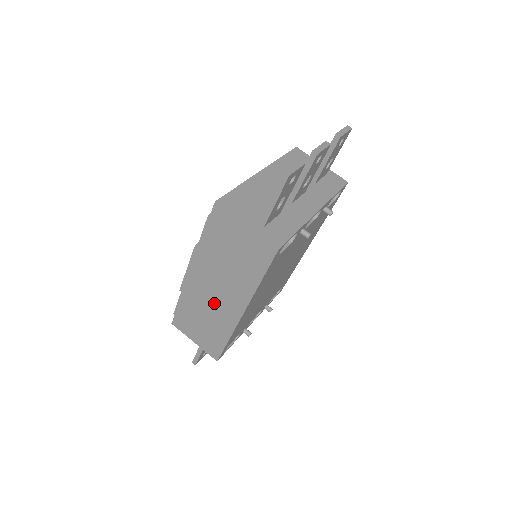
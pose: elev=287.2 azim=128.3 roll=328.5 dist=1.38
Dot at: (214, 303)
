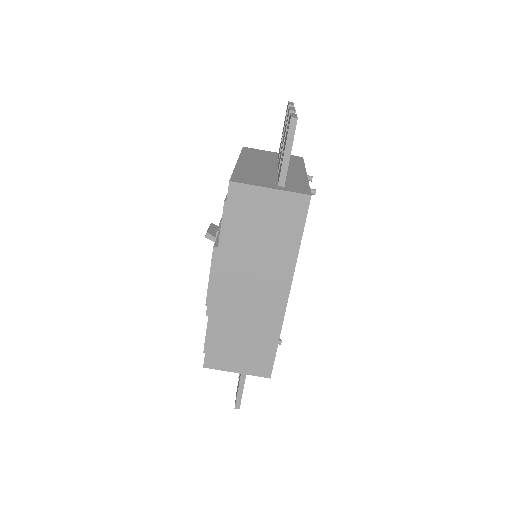
Dot at: (252, 305)
